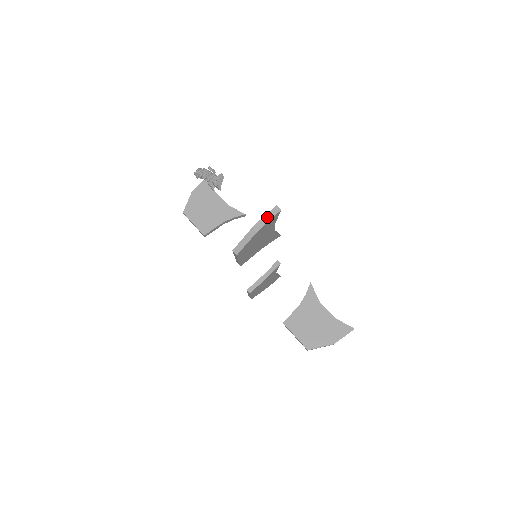
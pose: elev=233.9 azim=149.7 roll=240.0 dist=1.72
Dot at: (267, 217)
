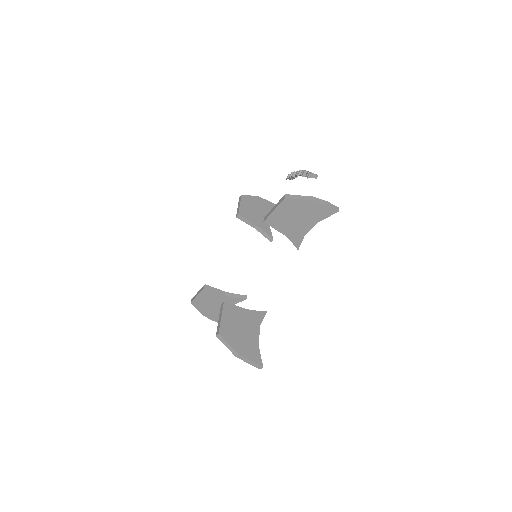
Dot at: (328, 203)
